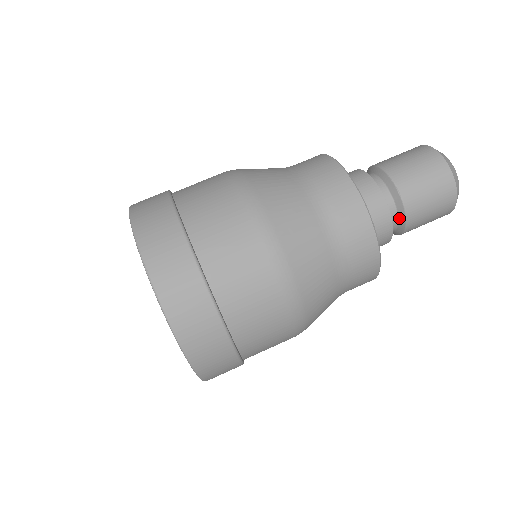
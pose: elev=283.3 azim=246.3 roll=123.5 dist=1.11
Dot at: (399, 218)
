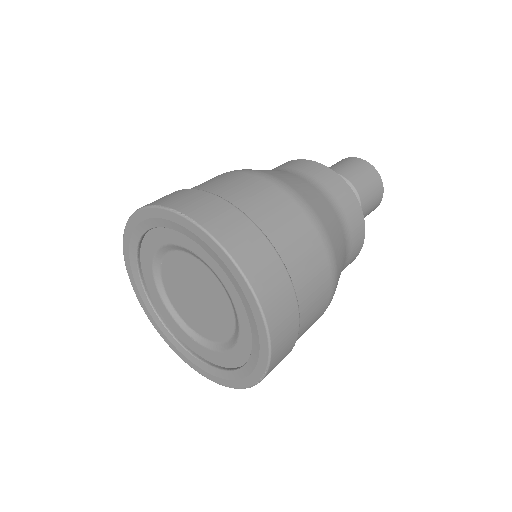
Dot at: occluded
